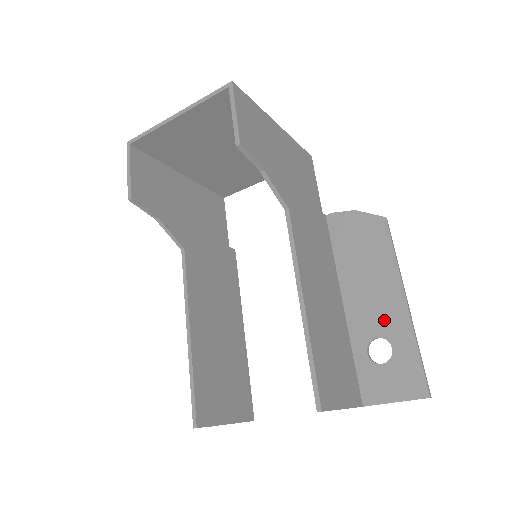
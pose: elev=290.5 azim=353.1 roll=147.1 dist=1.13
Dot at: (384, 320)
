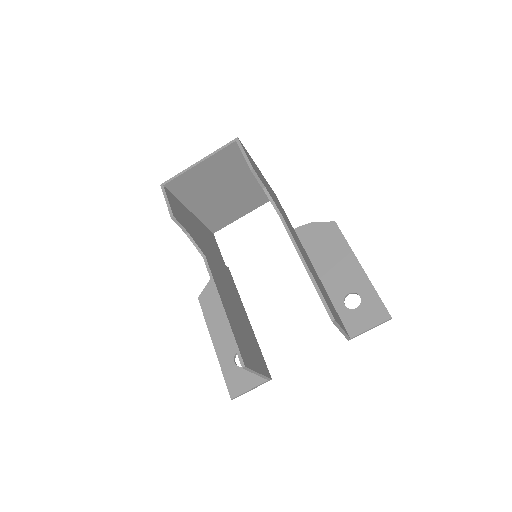
Dot at: (350, 281)
